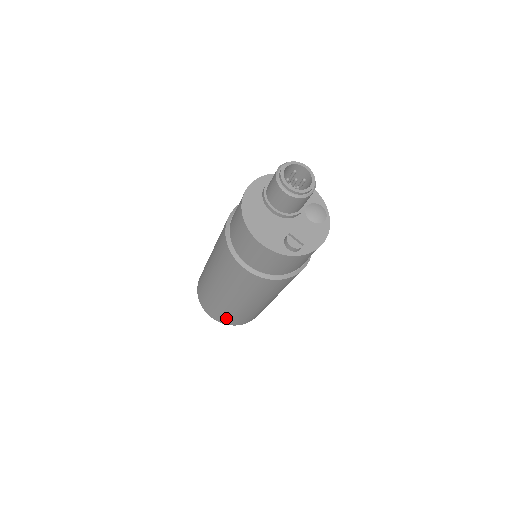
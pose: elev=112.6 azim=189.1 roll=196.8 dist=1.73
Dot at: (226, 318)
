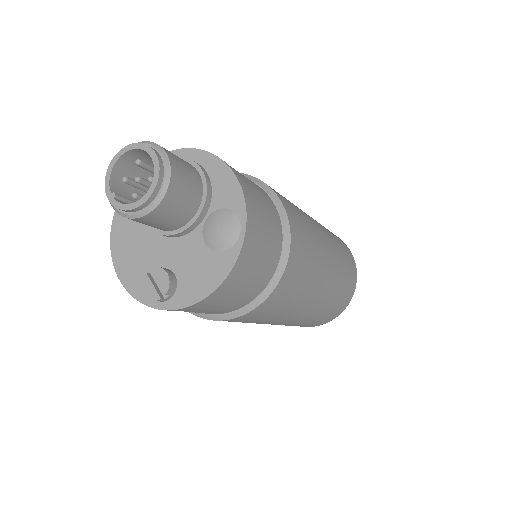
Dot at: occluded
